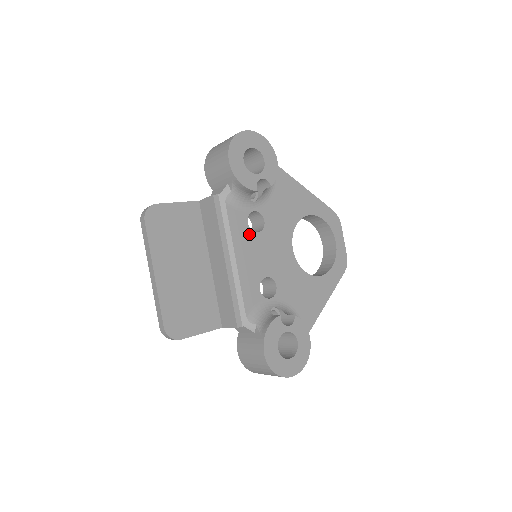
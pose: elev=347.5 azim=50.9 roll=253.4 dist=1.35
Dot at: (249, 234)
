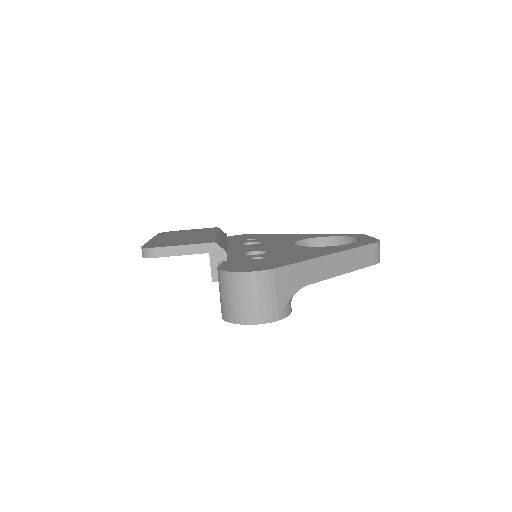
Dot at: occluded
